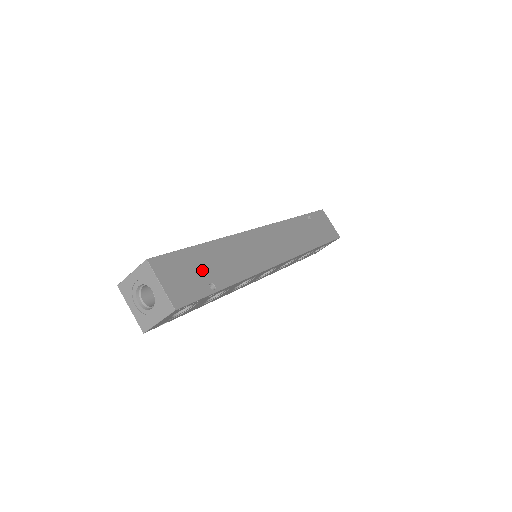
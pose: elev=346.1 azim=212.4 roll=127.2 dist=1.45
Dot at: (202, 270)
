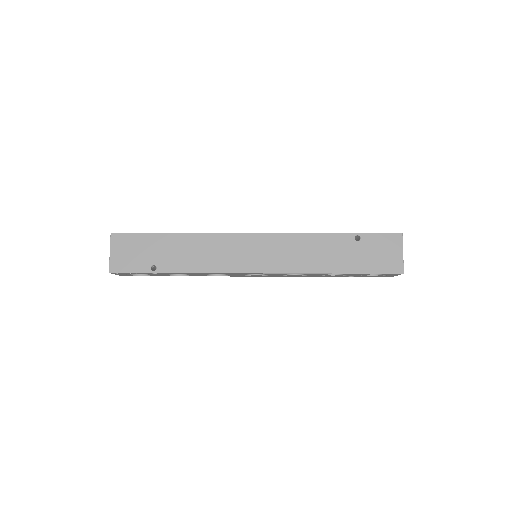
Dot at: (153, 253)
